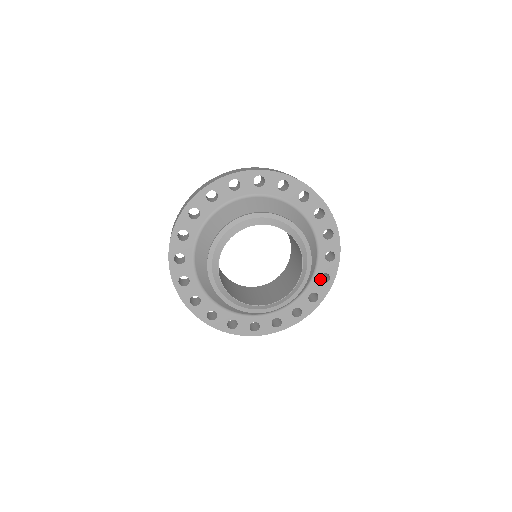
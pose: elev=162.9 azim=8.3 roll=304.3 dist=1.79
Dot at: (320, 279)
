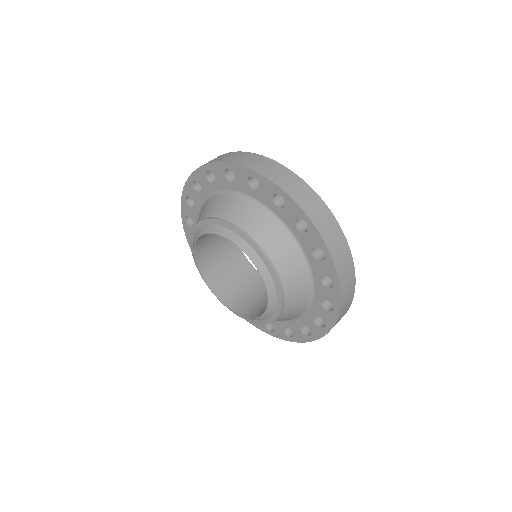
Dot at: occluded
